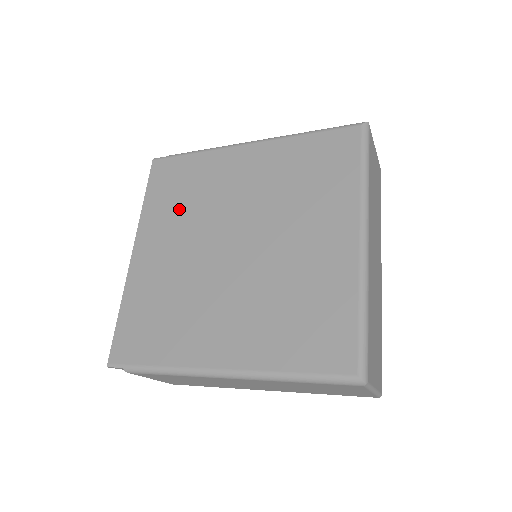
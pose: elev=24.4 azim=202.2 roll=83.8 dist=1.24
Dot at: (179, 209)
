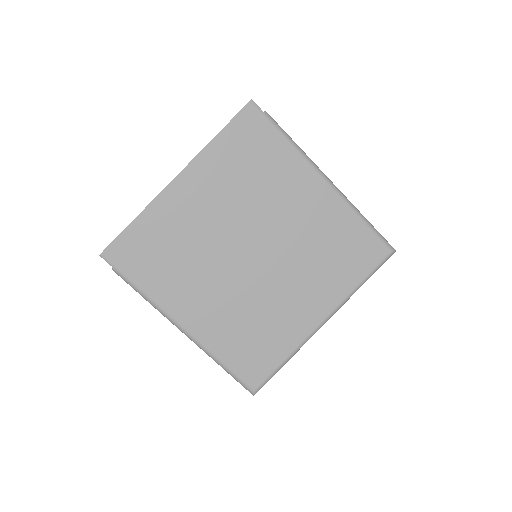
Dot at: (237, 179)
